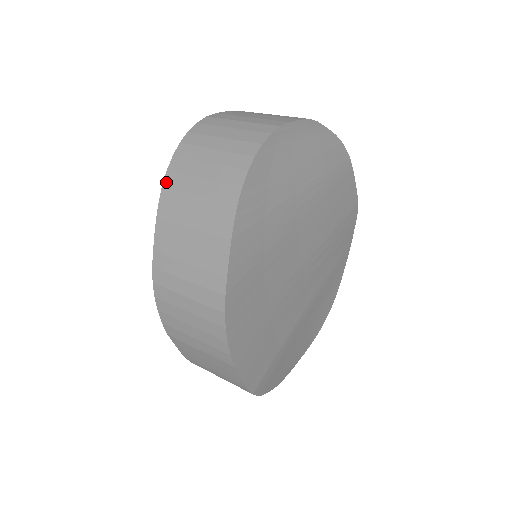
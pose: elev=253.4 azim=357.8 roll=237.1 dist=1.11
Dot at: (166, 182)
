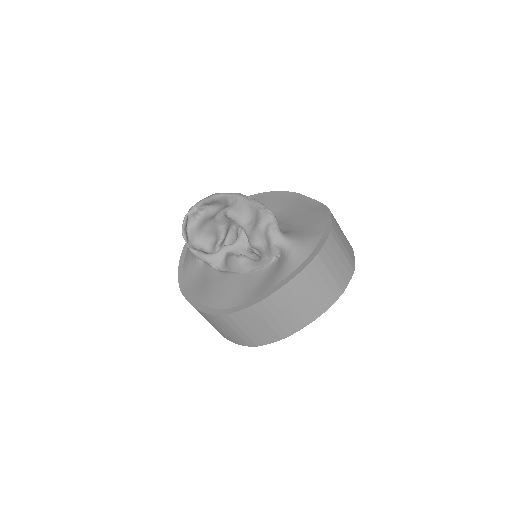
Dot at: (273, 296)
